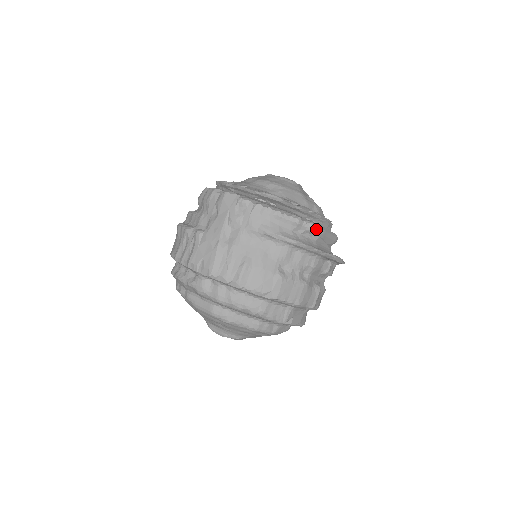
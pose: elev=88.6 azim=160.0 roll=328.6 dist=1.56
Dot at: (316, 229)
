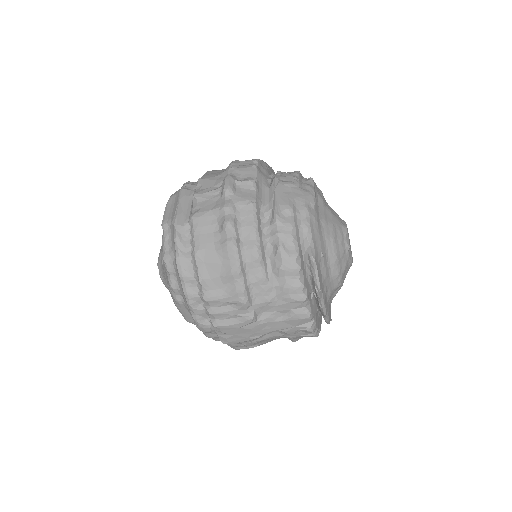
Dot at: occluded
